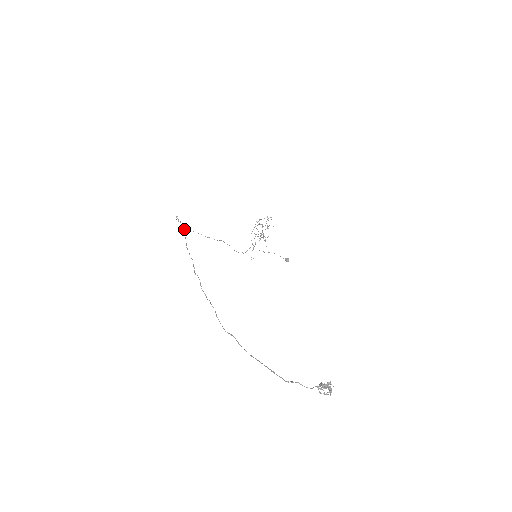
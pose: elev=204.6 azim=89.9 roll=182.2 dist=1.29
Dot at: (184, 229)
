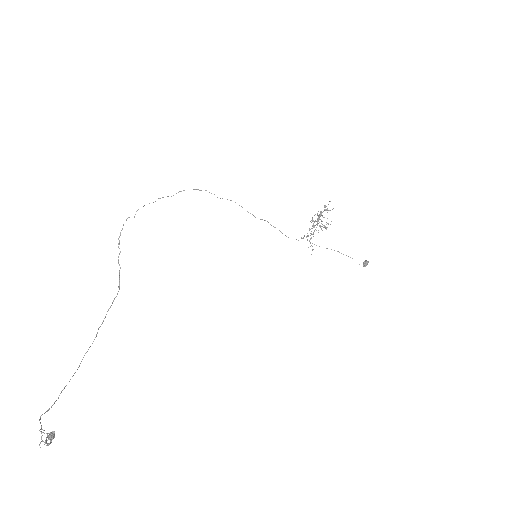
Dot at: (134, 216)
